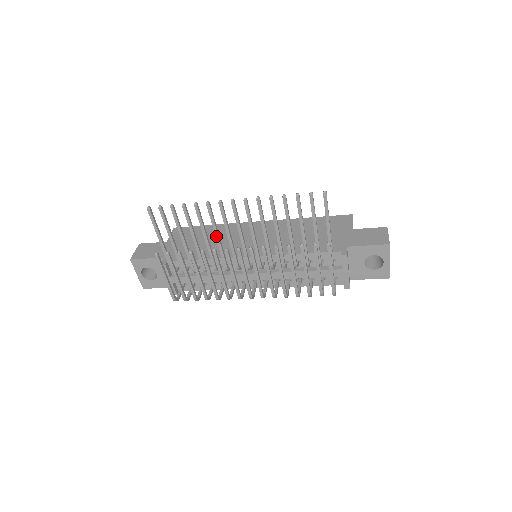
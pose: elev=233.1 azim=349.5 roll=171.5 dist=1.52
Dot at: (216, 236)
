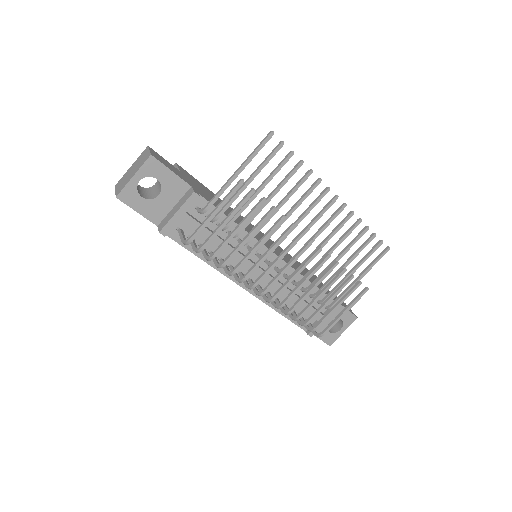
Dot at: (290, 213)
